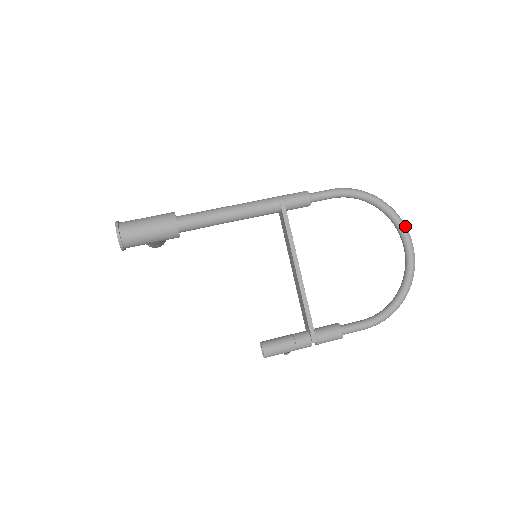
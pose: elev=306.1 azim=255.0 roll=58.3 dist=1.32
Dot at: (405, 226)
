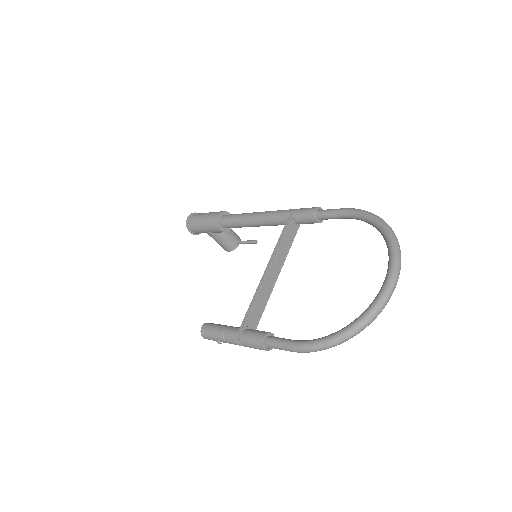
Dot at: (396, 254)
